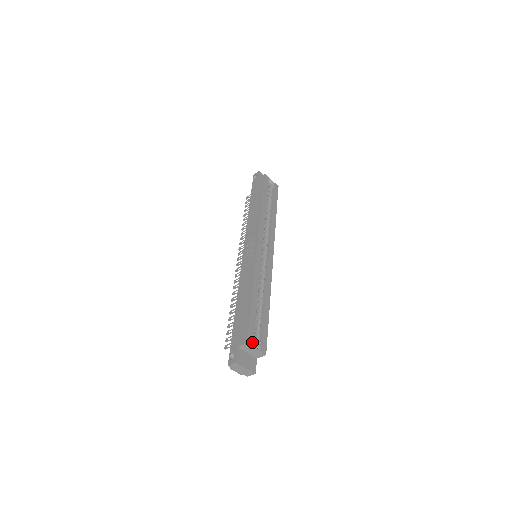
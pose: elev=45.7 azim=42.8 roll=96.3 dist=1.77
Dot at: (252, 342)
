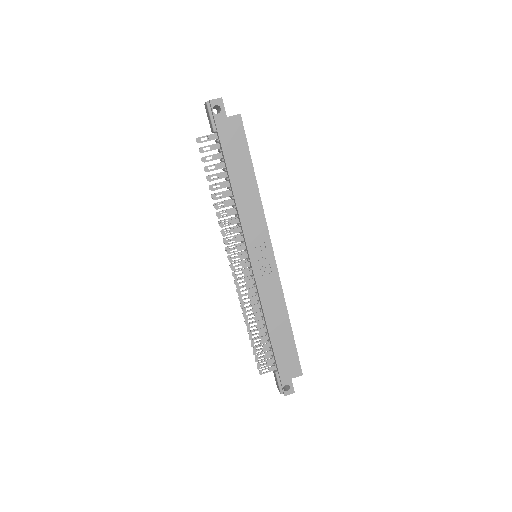
Dot at: occluded
